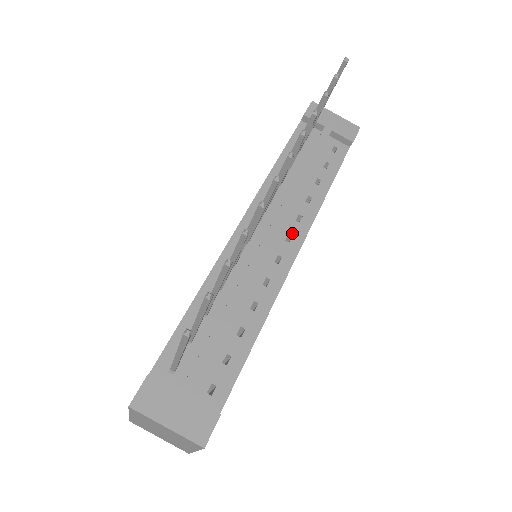
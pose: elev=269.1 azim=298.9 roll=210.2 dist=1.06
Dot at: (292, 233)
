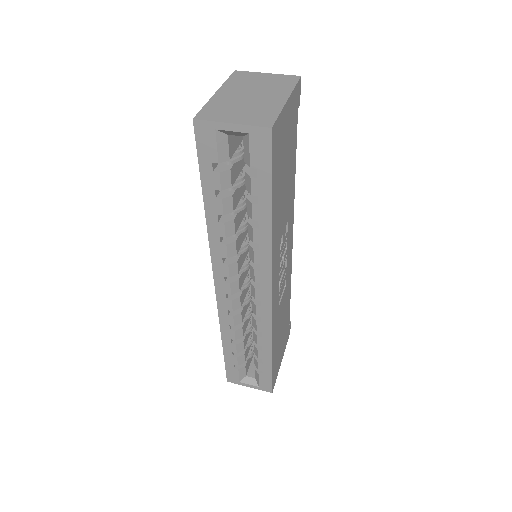
Dot at: occluded
